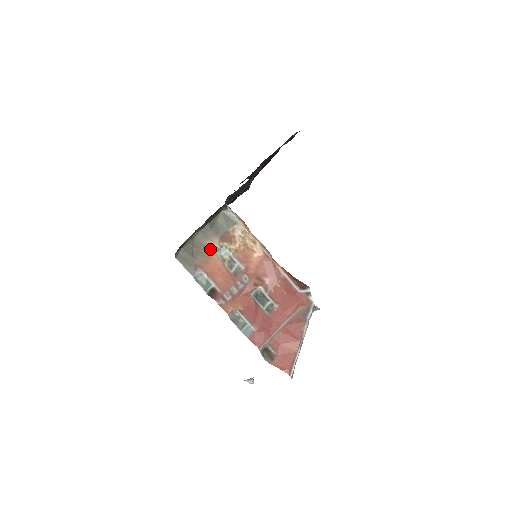
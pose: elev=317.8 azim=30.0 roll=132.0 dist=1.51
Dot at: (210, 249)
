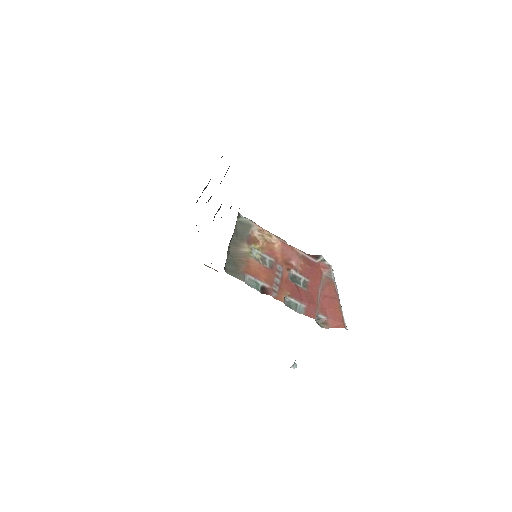
Dot at: (245, 255)
